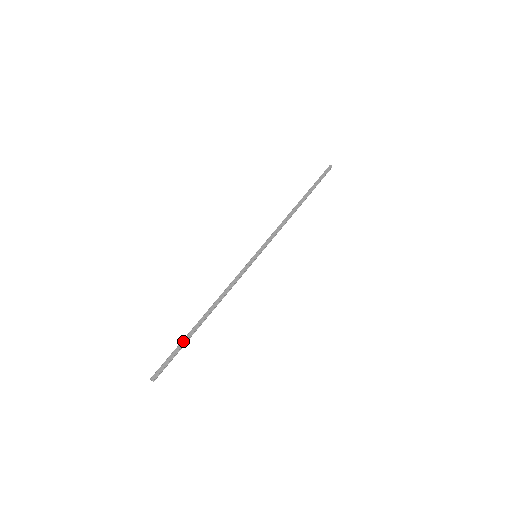
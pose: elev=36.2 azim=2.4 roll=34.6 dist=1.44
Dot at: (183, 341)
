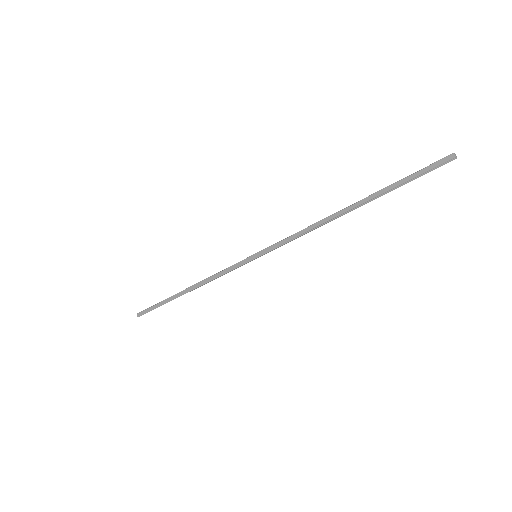
Dot at: (164, 301)
